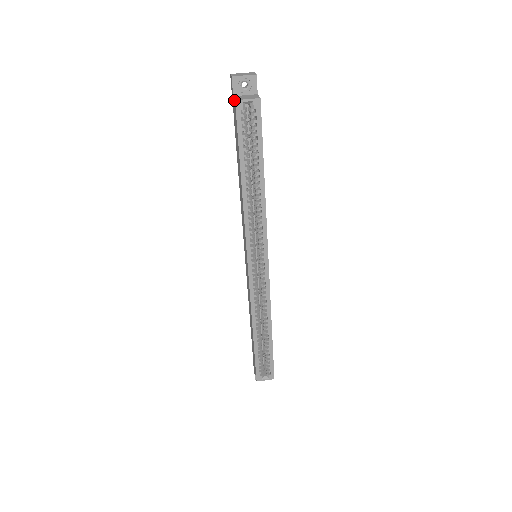
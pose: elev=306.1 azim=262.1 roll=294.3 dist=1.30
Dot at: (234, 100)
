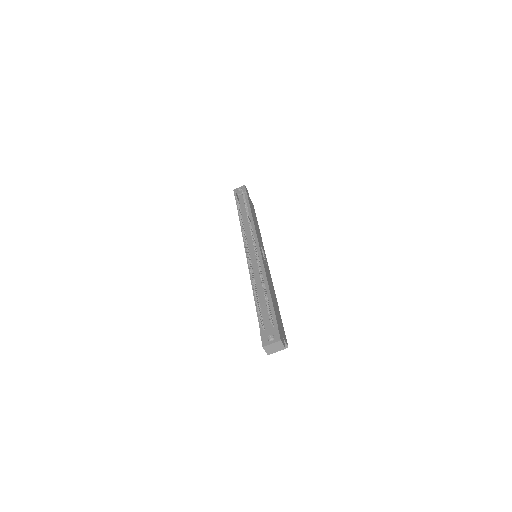
Dot at: occluded
